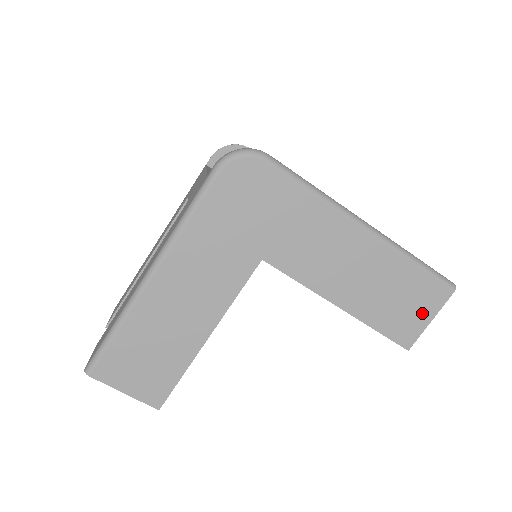
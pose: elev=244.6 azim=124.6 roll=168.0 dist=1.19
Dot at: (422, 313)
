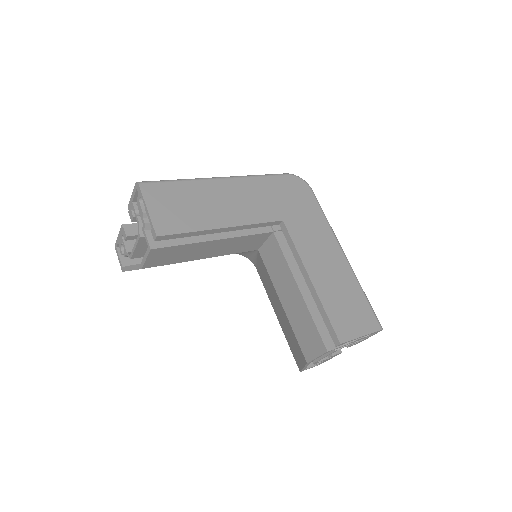
Dot at: (358, 326)
